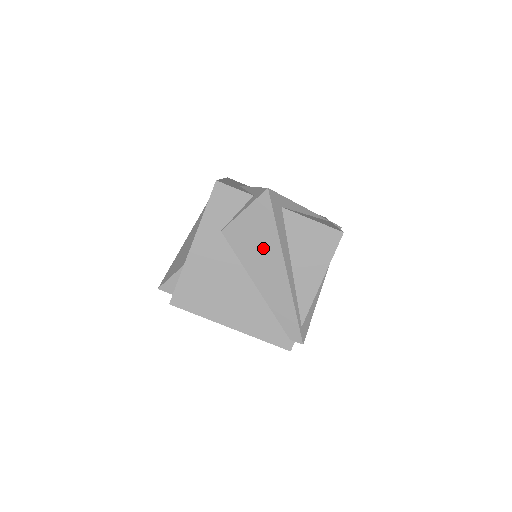
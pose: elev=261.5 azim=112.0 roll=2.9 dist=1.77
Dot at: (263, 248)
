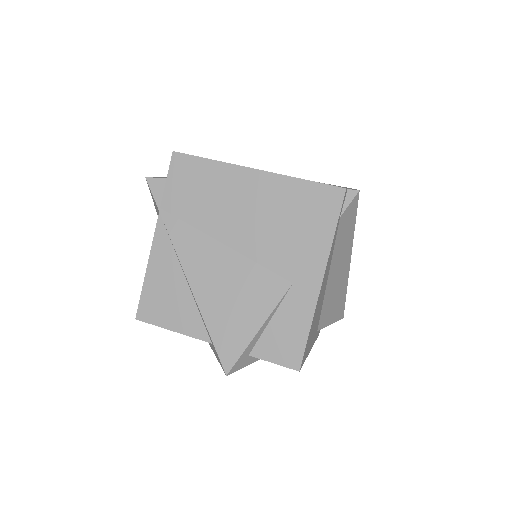
Dot at: occluded
